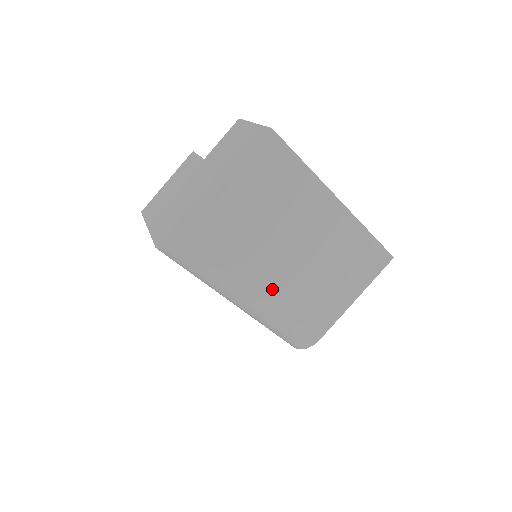
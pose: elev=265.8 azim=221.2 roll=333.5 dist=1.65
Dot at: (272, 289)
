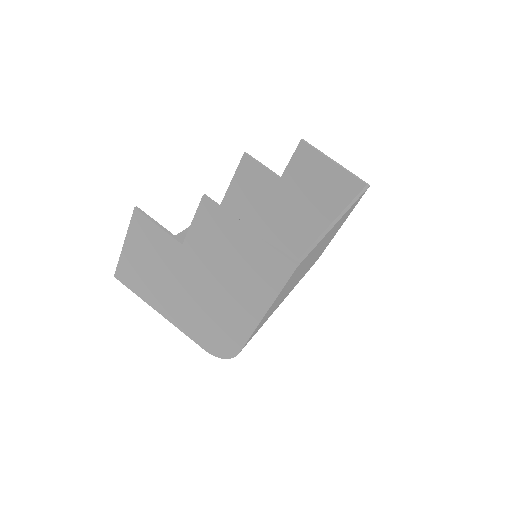
Dot at: occluded
